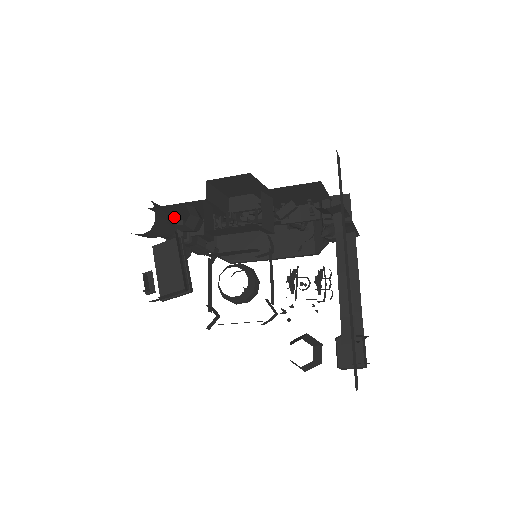
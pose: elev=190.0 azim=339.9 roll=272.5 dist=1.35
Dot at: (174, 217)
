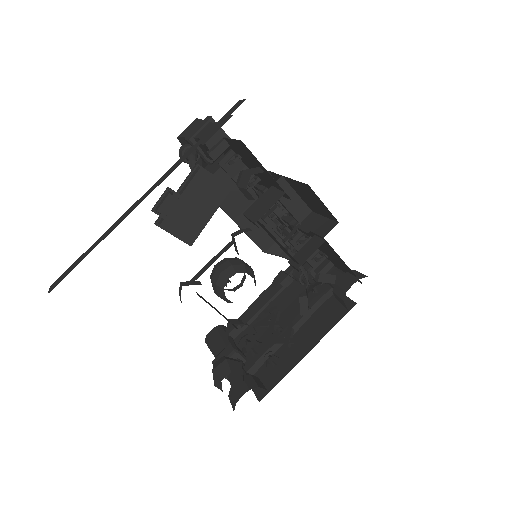
Dot at: (233, 143)
